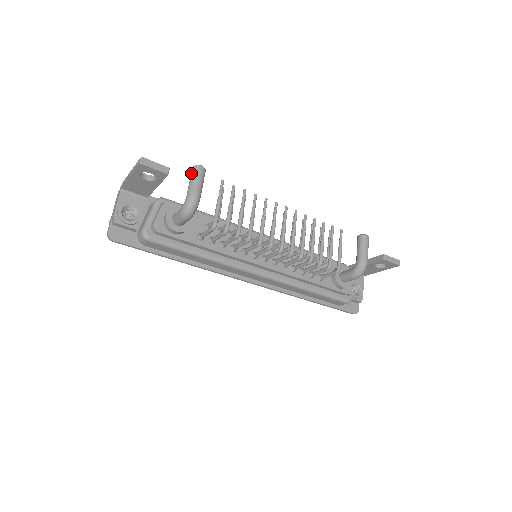
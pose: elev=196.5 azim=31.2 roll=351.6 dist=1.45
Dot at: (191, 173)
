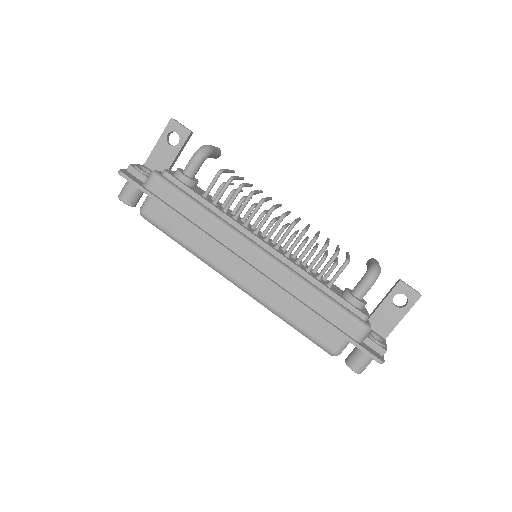
Dot at: occluded
